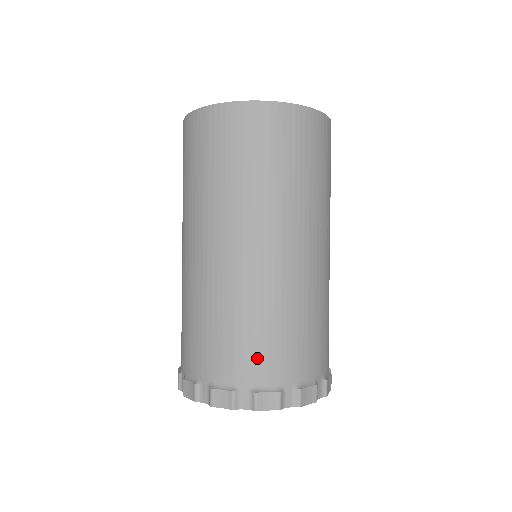
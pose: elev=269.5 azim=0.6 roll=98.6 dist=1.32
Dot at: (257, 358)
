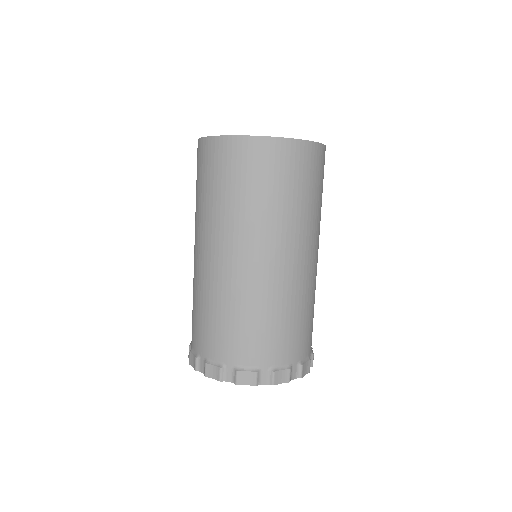
Dot at: (209, 338)
